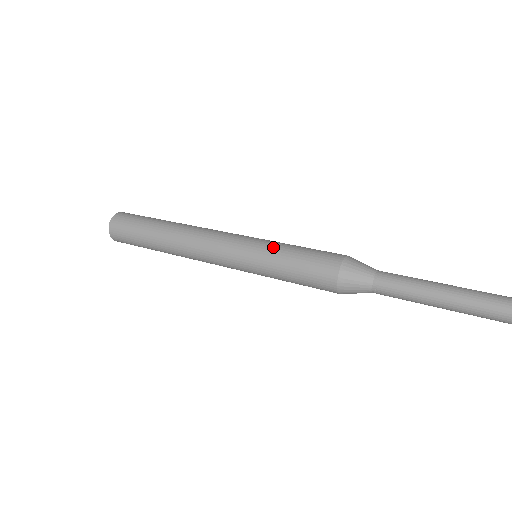
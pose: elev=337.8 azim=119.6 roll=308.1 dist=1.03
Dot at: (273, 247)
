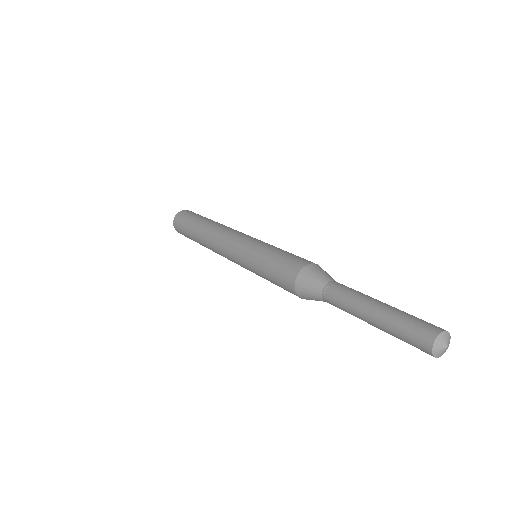
Dot at: (262, 248)
